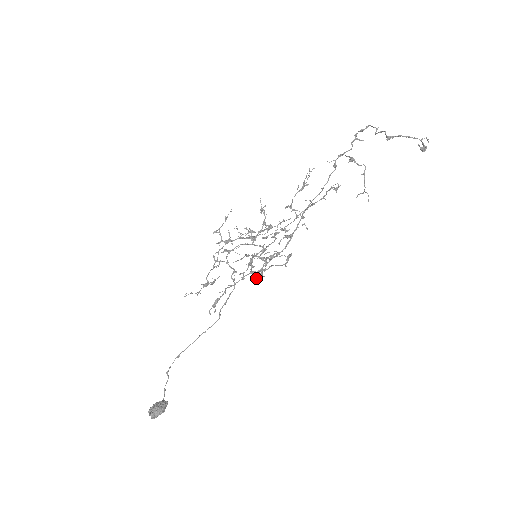
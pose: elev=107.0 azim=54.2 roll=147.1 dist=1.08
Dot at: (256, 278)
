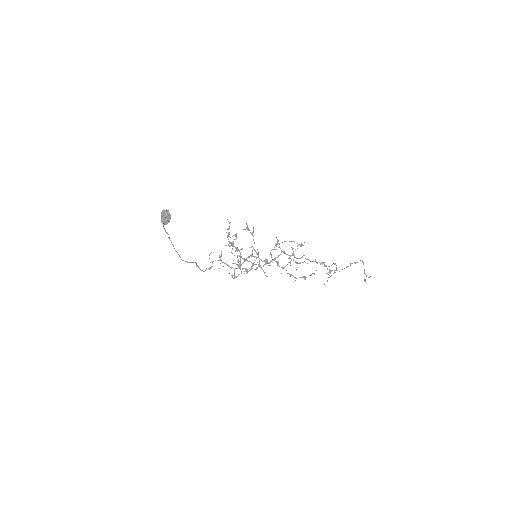
Dot at: (258, 253)
